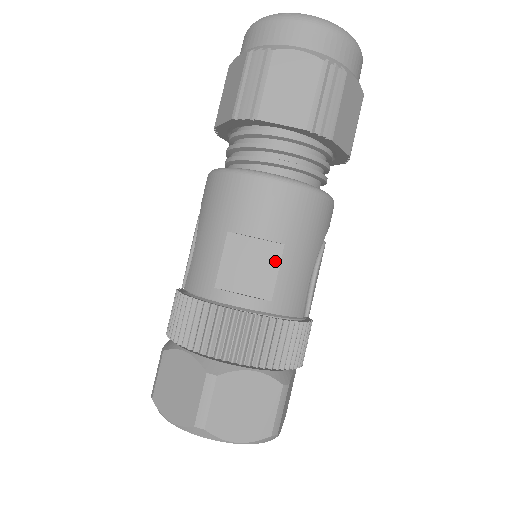
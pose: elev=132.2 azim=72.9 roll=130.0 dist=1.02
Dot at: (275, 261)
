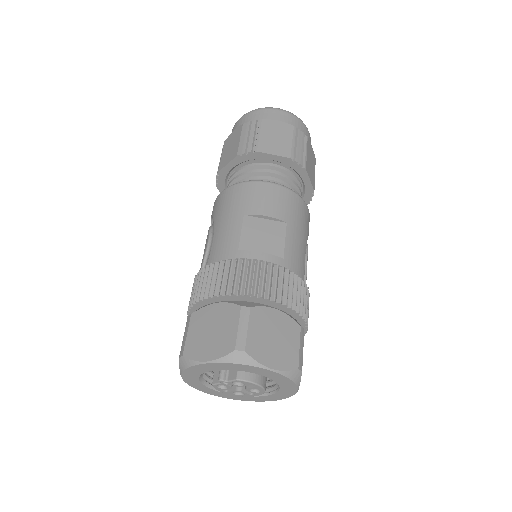
Dot at: (282, 233)
